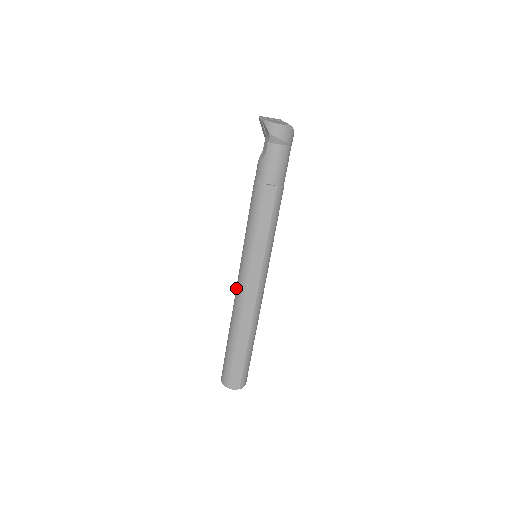
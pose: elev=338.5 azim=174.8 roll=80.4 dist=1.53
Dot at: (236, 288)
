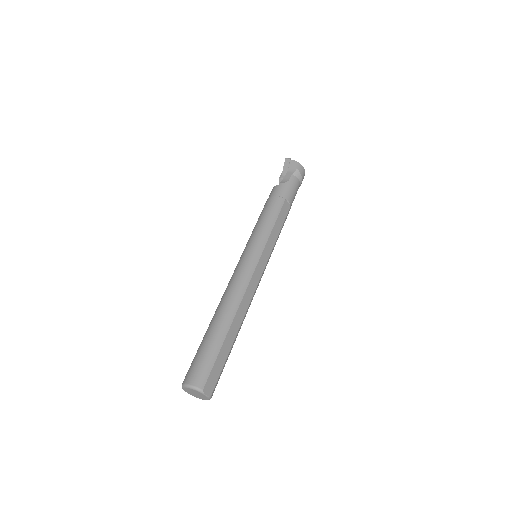
Dot at: (236, 276)
